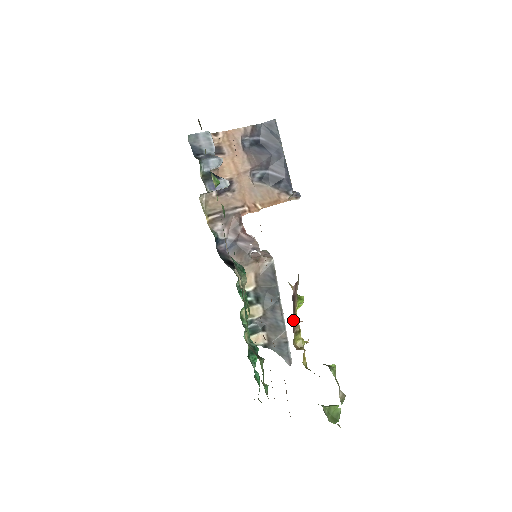
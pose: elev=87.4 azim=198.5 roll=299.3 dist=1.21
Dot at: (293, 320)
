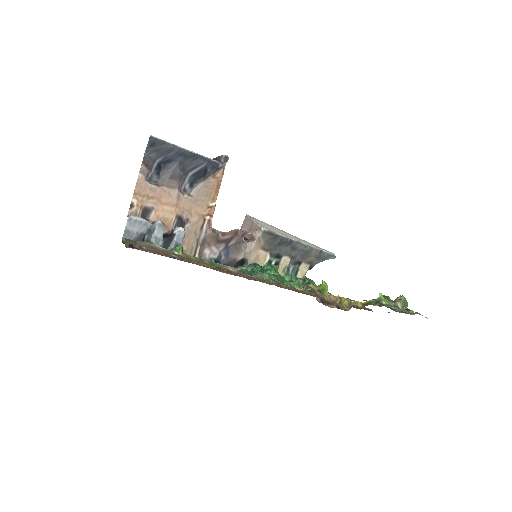
Dot at: (333, 307)
